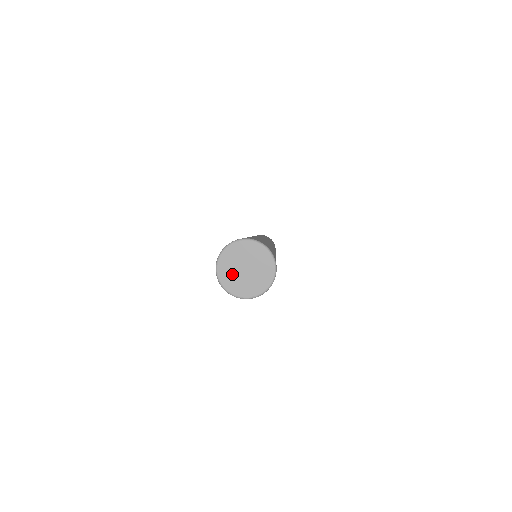
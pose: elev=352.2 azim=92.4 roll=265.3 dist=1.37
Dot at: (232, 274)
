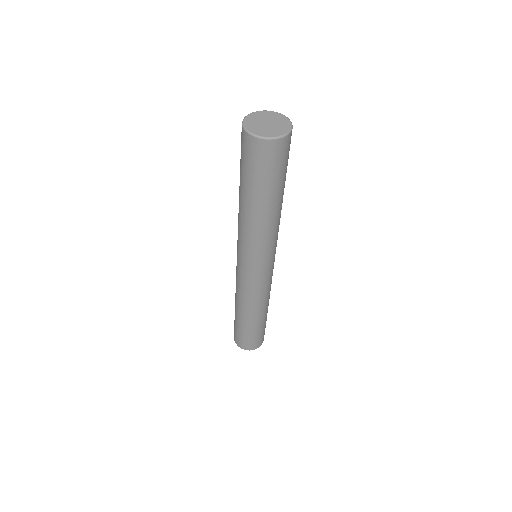
Dot at: (256, 126)
